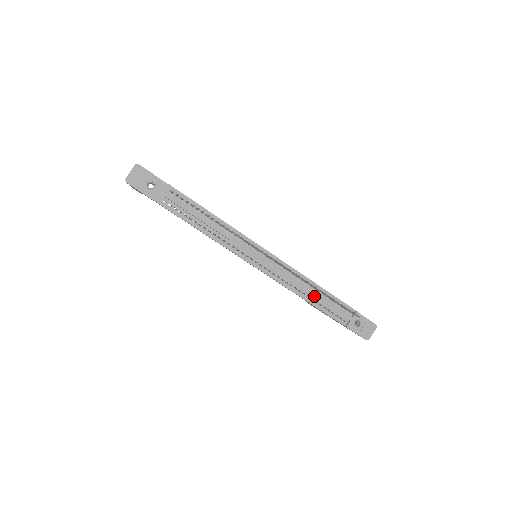
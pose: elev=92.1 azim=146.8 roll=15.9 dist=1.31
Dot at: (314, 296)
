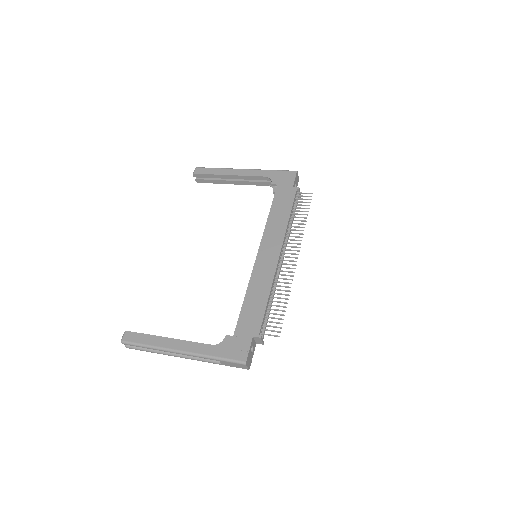
Dot at: occluded
